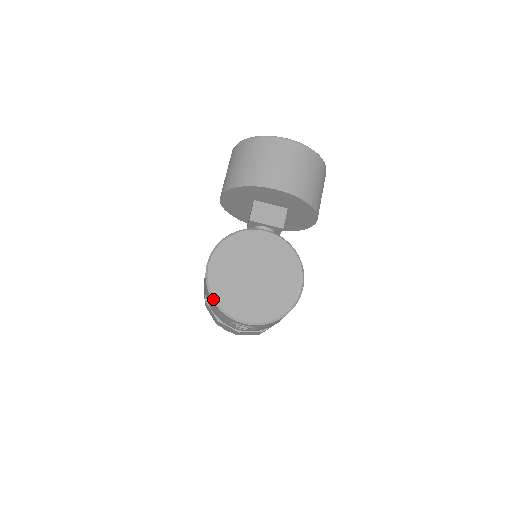
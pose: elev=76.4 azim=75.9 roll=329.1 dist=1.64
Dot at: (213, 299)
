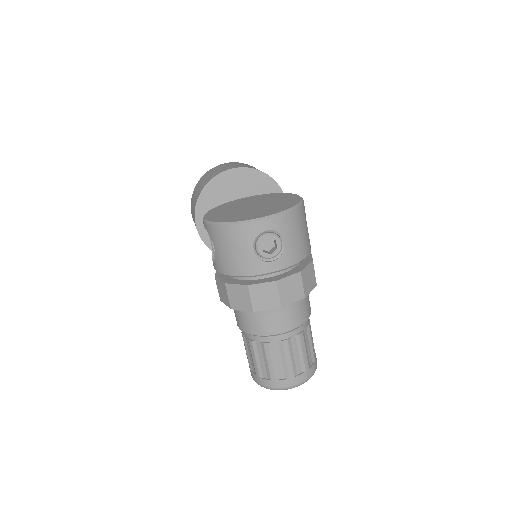
Dot at: (222, 224)
